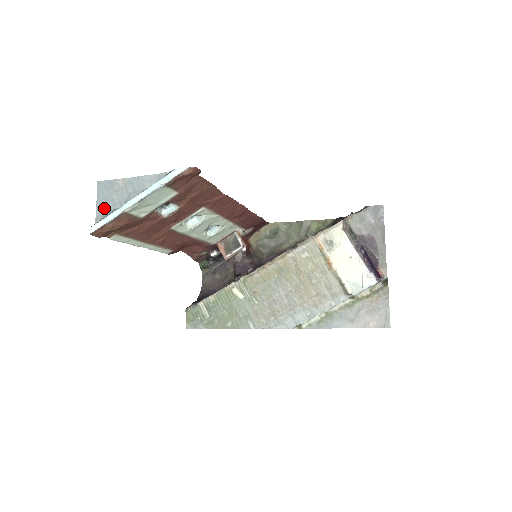
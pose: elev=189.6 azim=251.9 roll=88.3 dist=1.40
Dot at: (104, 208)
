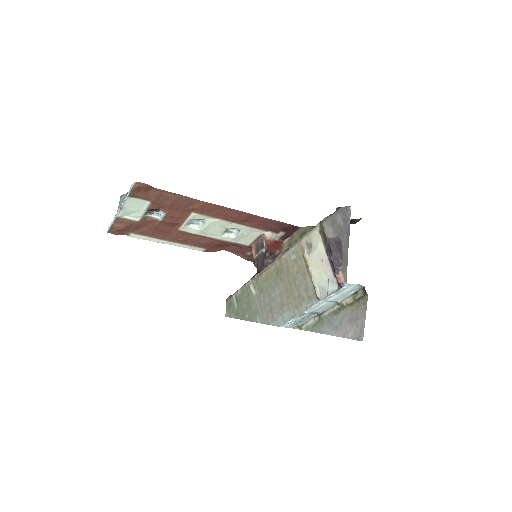
Dot at: occluded
